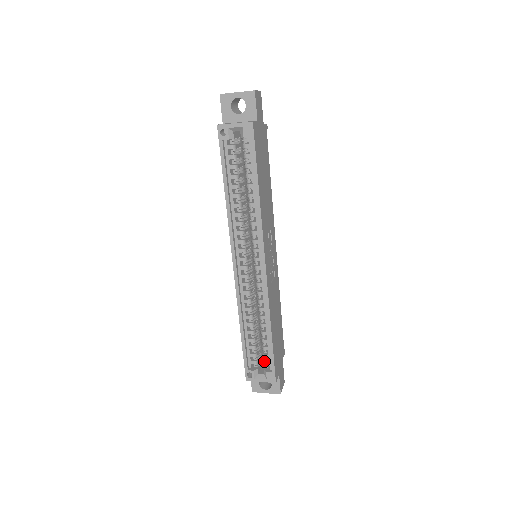
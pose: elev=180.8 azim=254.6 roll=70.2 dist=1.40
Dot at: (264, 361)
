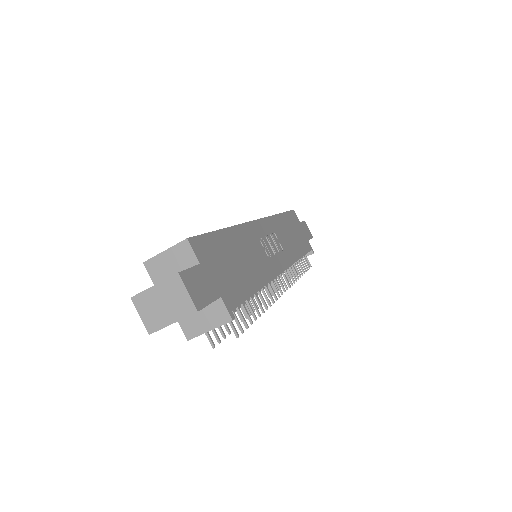
Dot at: occluded
